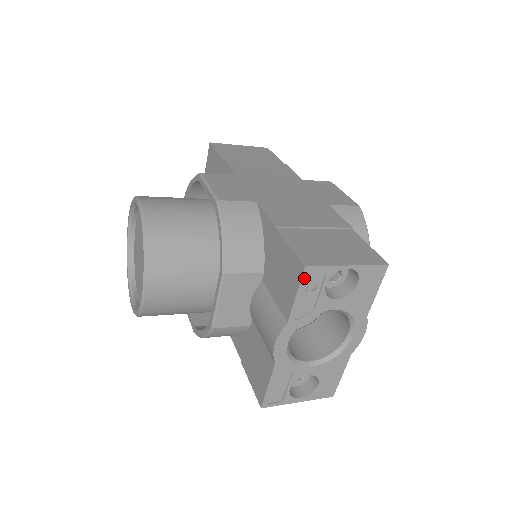
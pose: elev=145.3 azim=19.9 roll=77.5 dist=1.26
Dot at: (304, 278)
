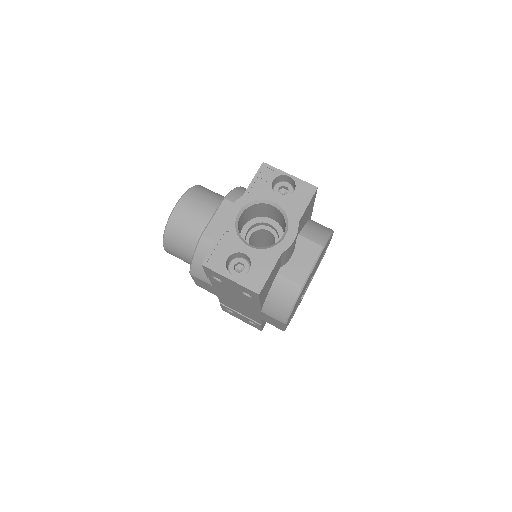
Dot at: (261, 169)
